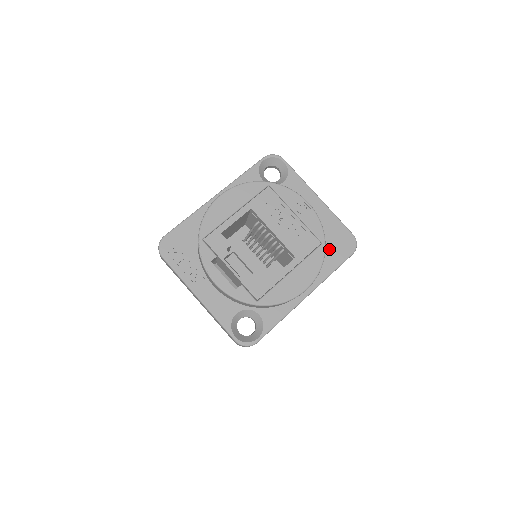
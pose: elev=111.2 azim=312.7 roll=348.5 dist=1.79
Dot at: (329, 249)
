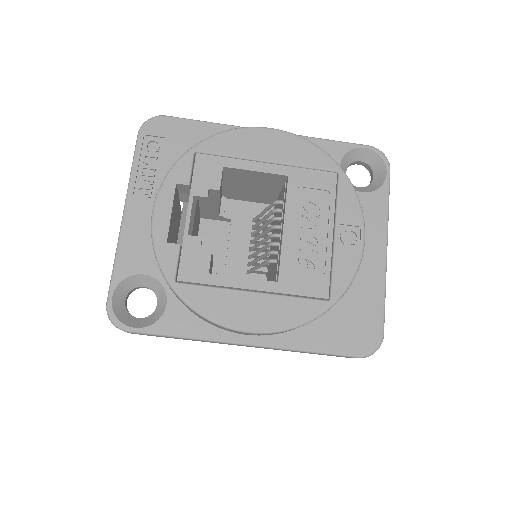
Dot at: (334, 320)
